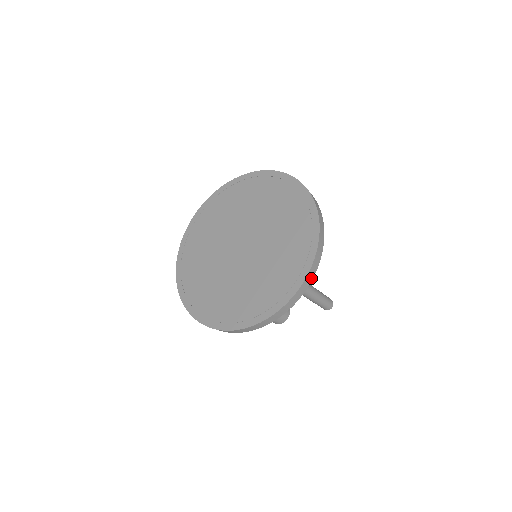
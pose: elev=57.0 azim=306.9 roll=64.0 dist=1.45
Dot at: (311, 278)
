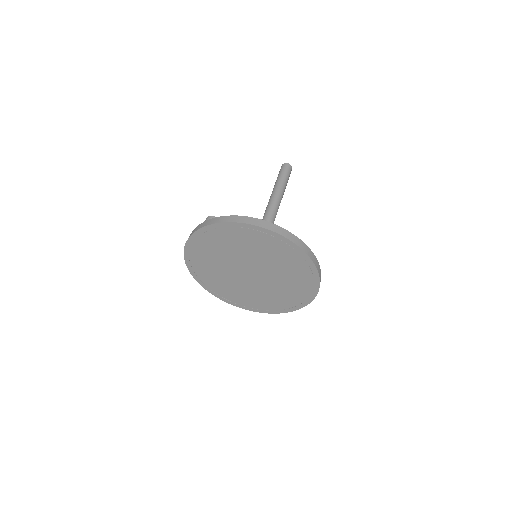
Dot at: occluded
